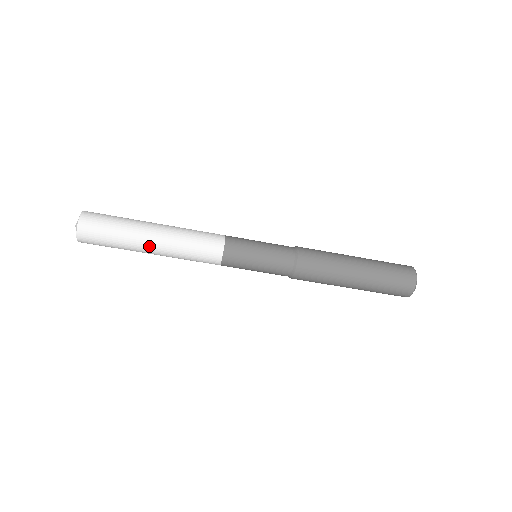
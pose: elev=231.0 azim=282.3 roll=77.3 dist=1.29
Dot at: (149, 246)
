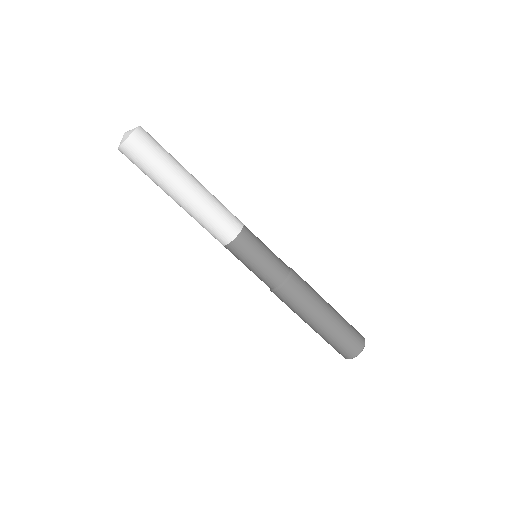
Dot at: (183, 189)
